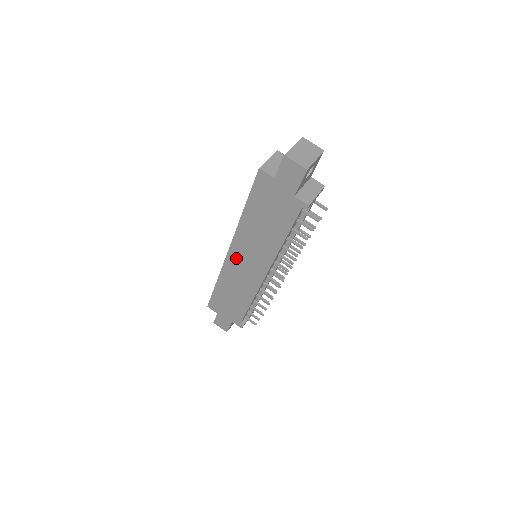
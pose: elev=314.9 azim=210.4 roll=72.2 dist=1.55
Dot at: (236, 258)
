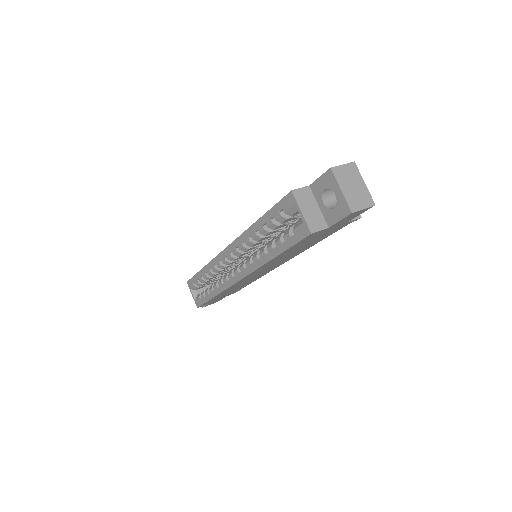
Dot at: (249, 277)
